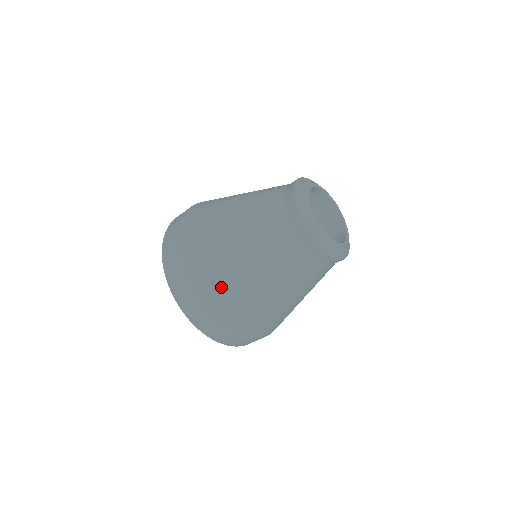
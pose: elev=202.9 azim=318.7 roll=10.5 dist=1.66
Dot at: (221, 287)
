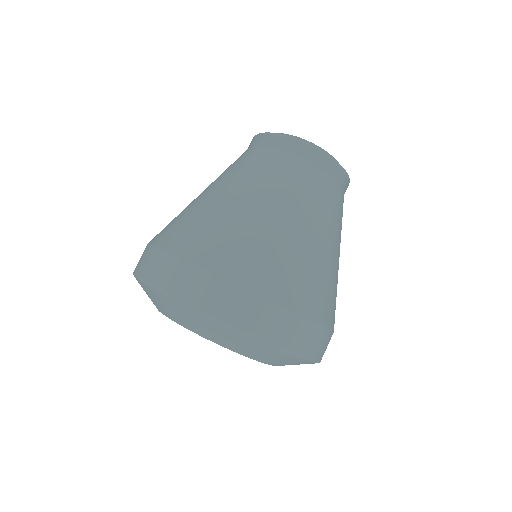
Dot at: (253, 251)
